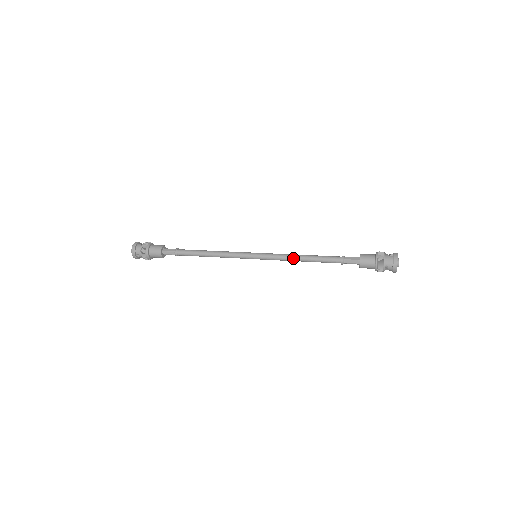
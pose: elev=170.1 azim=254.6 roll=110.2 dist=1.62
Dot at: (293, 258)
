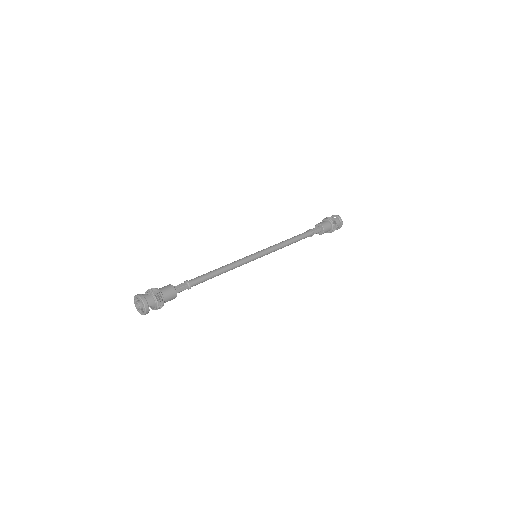
Dot at: (284, 245)
